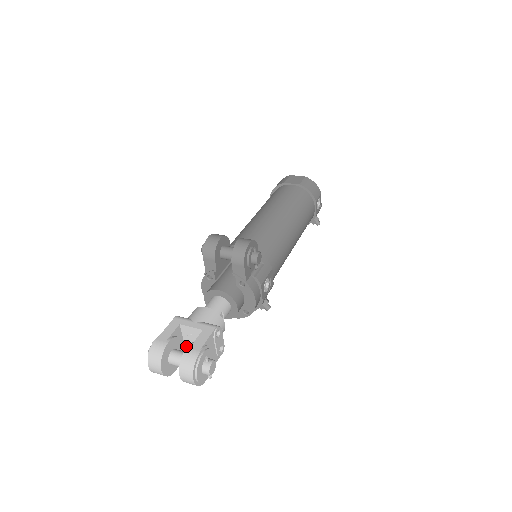
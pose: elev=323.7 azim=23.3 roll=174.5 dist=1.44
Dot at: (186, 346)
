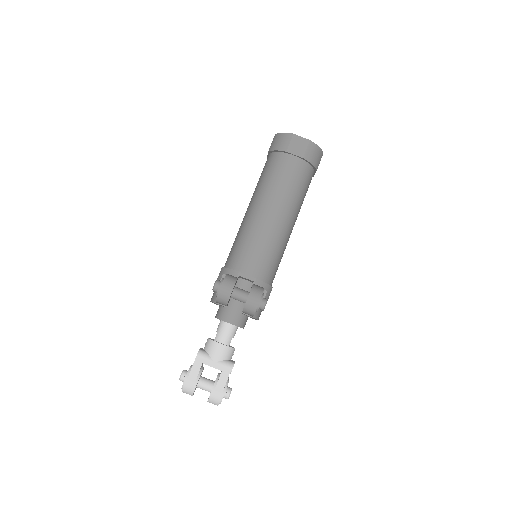
Dot at: occluded
